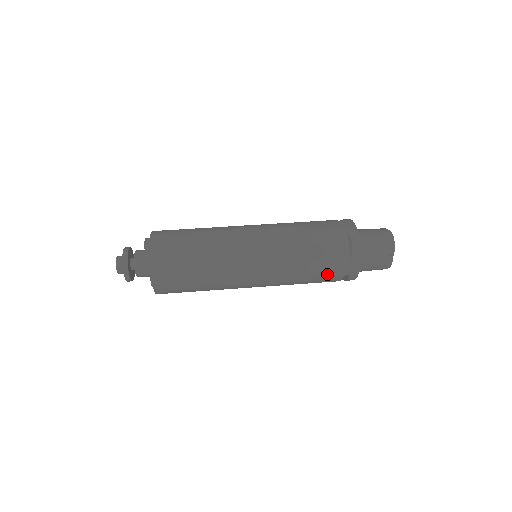
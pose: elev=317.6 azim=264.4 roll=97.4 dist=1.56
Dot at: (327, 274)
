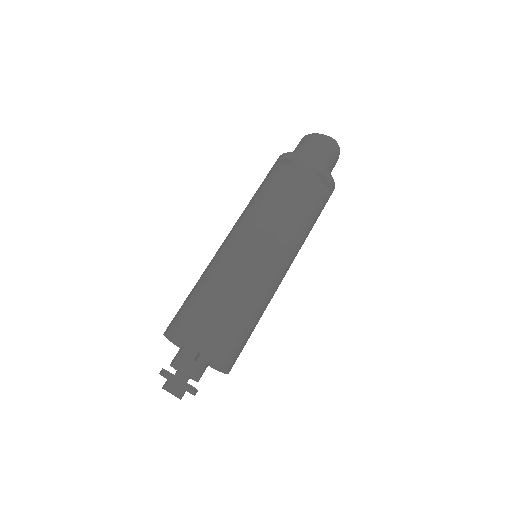
Dot at: occluded
